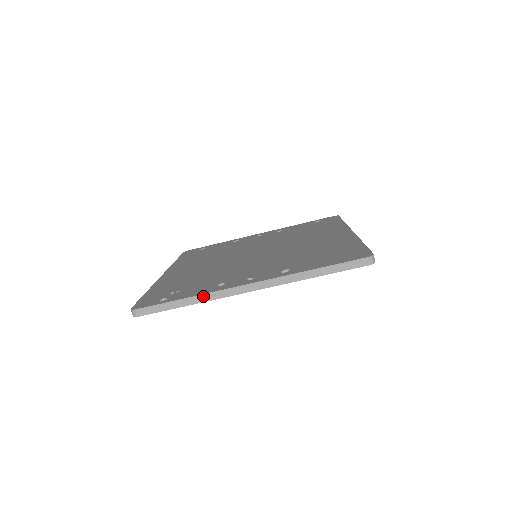
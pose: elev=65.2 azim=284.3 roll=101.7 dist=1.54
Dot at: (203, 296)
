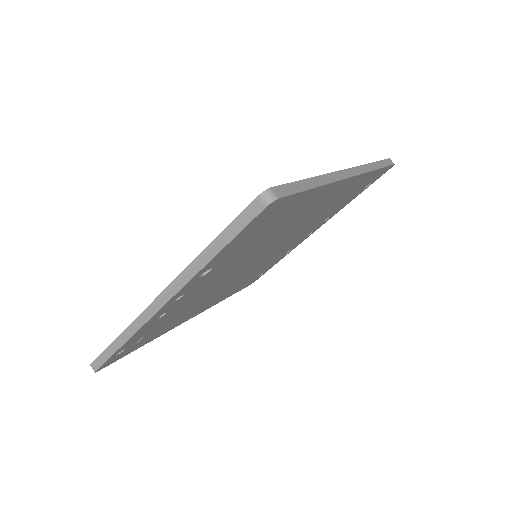
Dot at: (129, 328)
